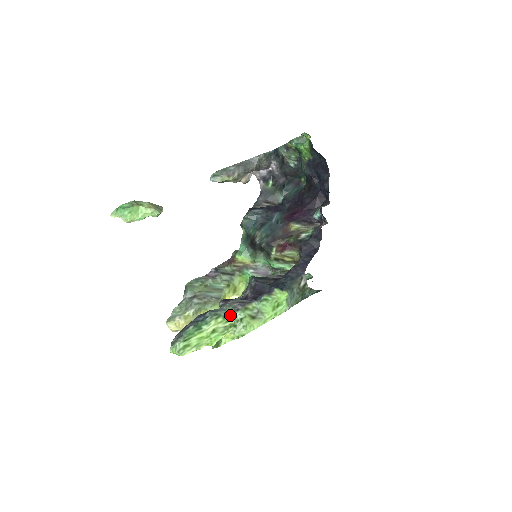
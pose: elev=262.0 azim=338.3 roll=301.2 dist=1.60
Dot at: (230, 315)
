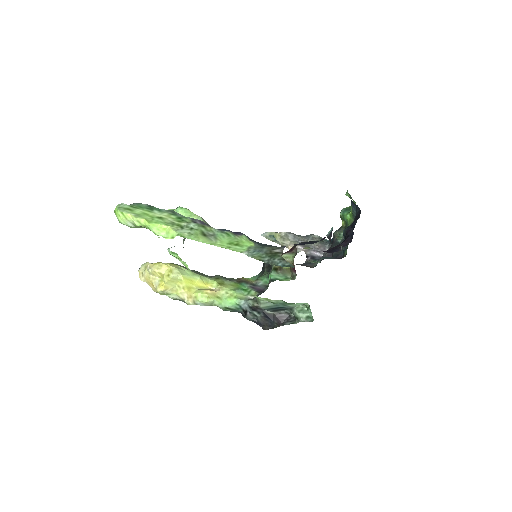
Dot at: (185, 220)
